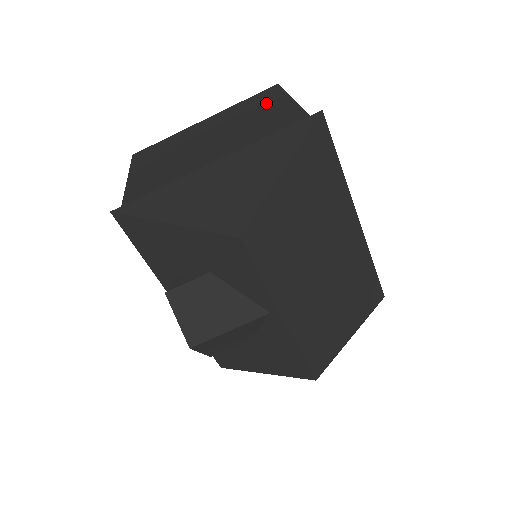
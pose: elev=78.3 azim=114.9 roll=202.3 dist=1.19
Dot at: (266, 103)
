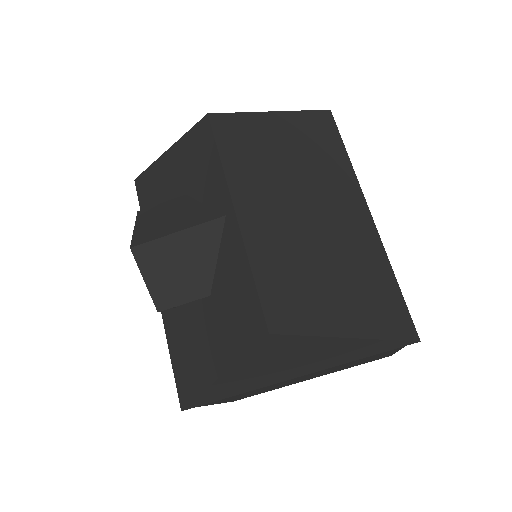
Dot at: occluded
